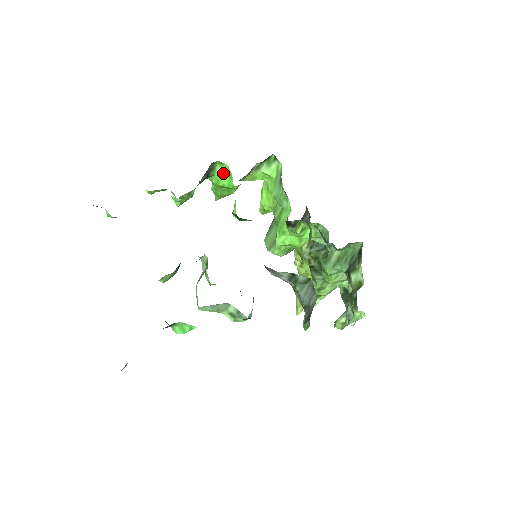
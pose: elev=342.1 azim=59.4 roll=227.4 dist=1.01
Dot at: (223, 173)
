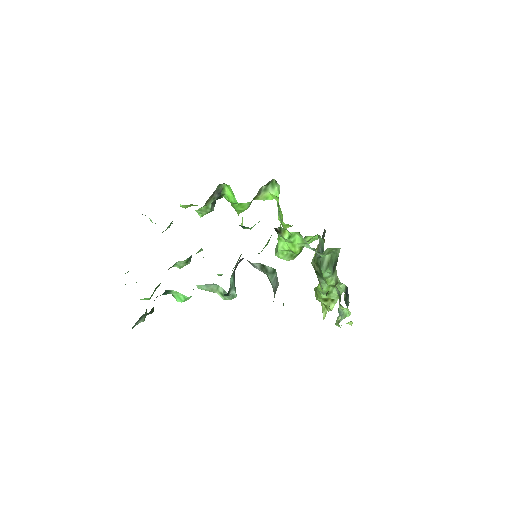
Dot at: (230, 192)
